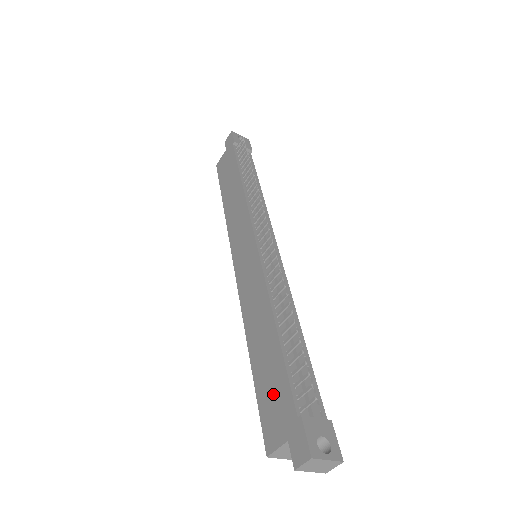
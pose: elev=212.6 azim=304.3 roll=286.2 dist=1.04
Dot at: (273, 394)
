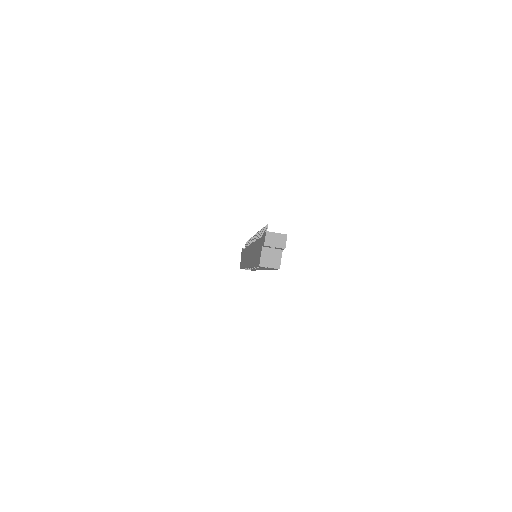
Dot at: (258, 252)
